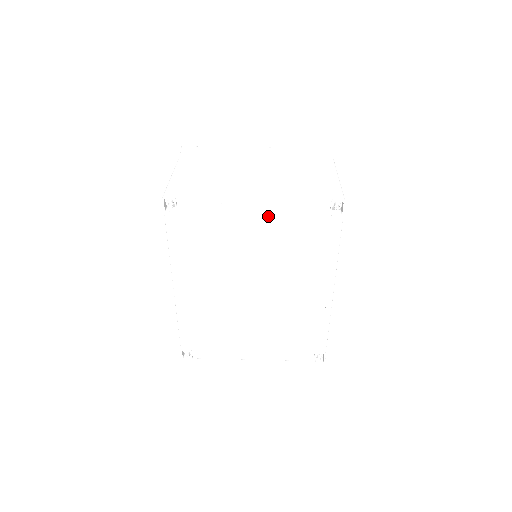
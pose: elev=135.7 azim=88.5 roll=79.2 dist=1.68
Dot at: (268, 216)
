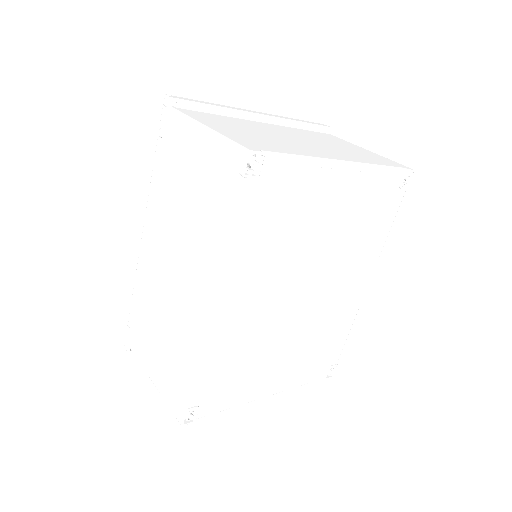
Dot at: (350, 187)
